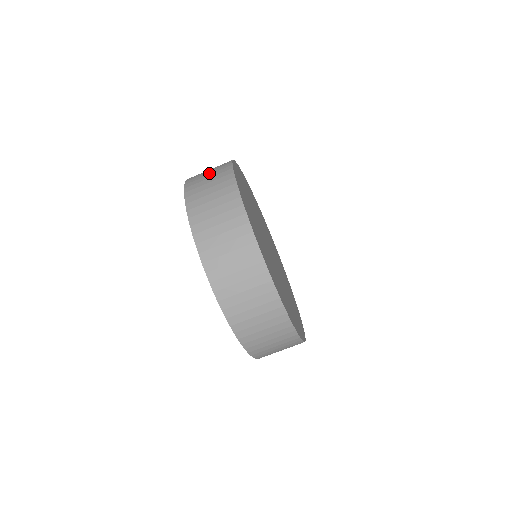
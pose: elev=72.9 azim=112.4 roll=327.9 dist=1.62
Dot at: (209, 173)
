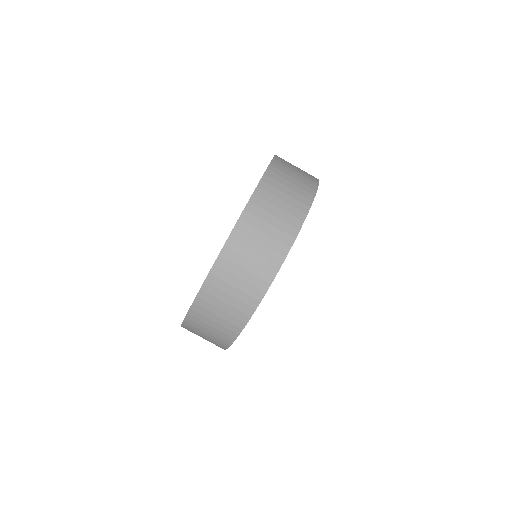
Dot at: occluded
